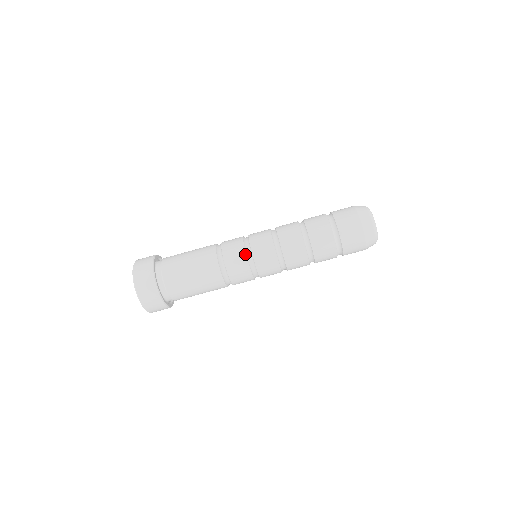
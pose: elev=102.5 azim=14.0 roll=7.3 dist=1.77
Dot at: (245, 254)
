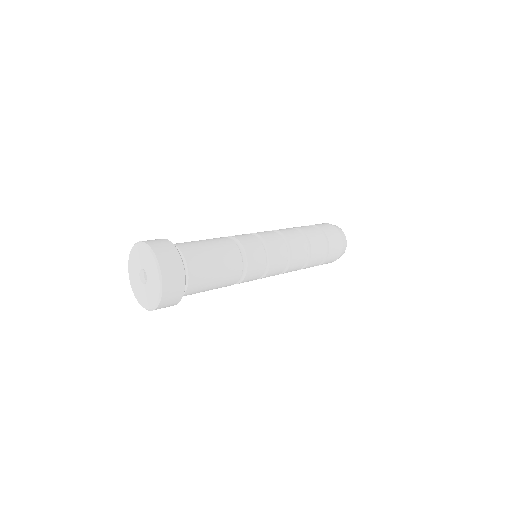
Dot at: (265, 253)
